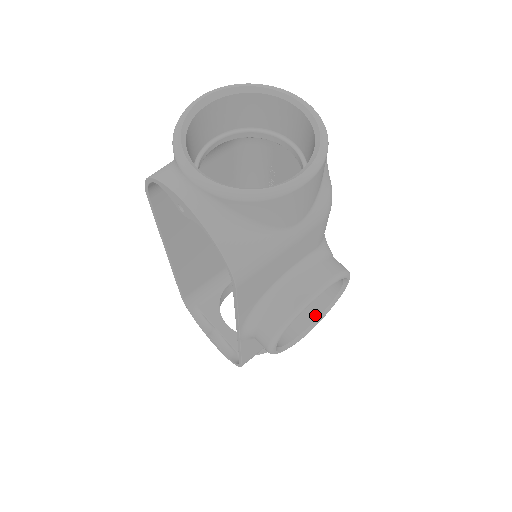
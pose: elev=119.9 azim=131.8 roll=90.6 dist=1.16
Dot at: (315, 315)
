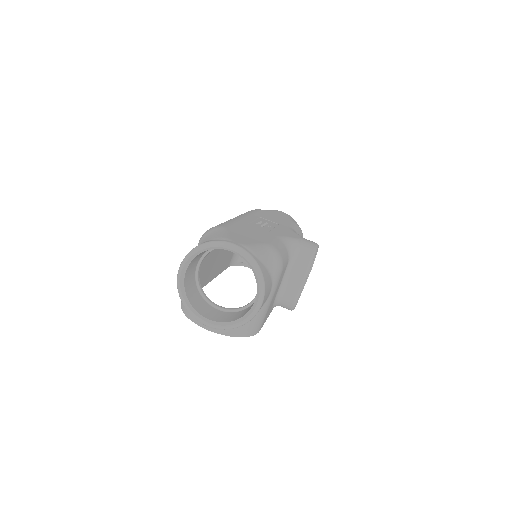
Dot at: occluded
